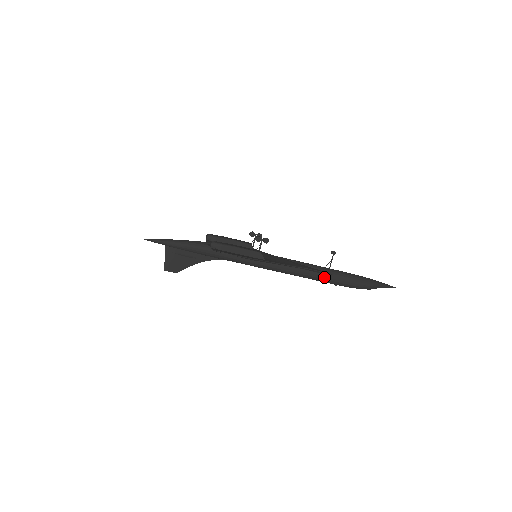
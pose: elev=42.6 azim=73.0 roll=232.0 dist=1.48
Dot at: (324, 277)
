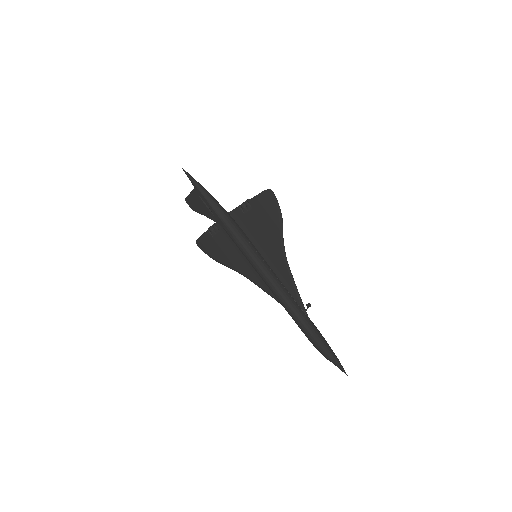
Dot at: (302, 313)
